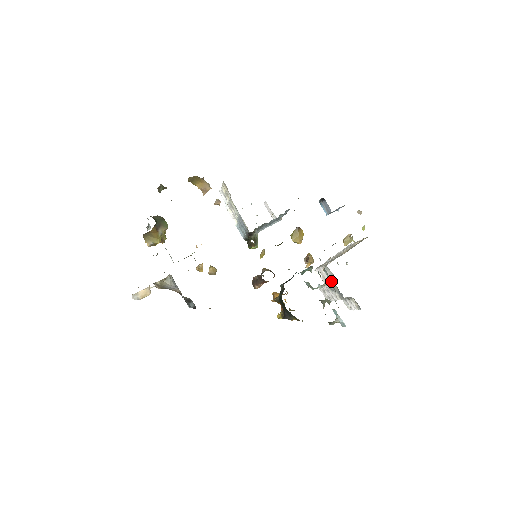
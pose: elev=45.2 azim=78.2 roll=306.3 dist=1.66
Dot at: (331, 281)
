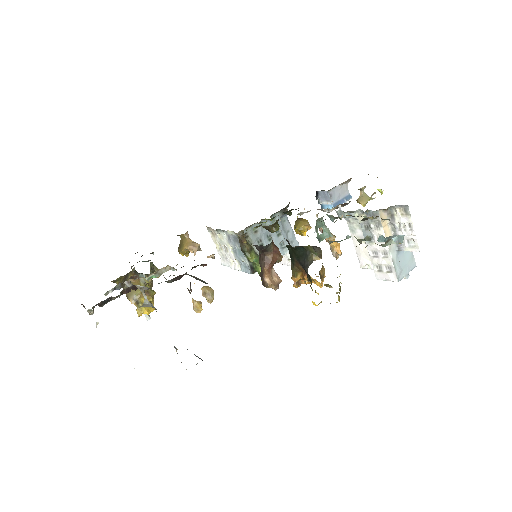
Dot at: occluded
